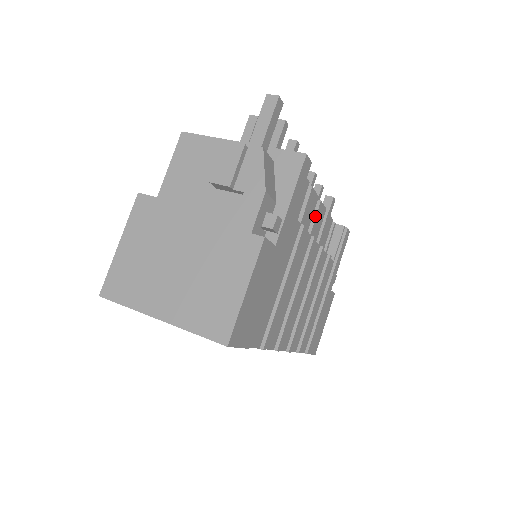
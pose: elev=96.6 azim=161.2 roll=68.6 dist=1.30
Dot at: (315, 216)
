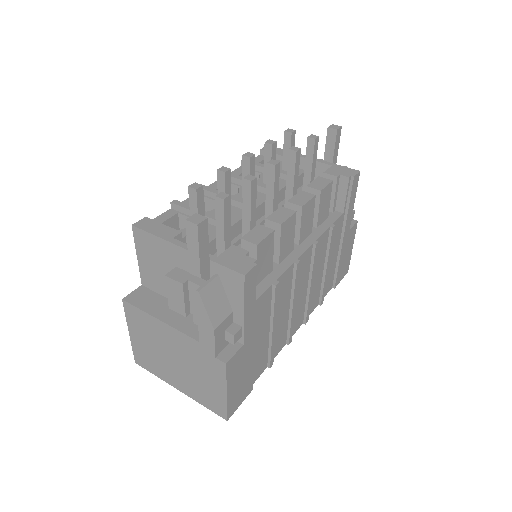
Dot at: (300, 222)
